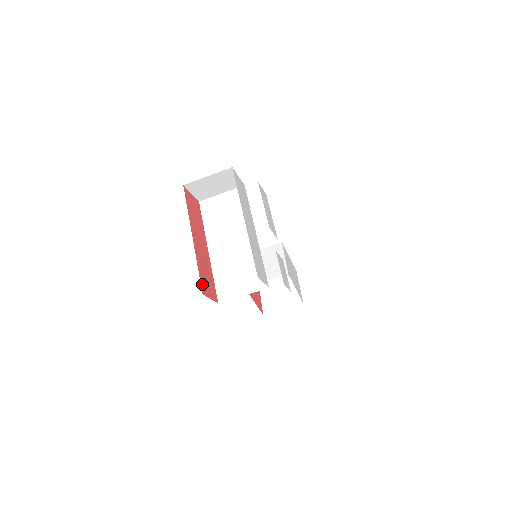
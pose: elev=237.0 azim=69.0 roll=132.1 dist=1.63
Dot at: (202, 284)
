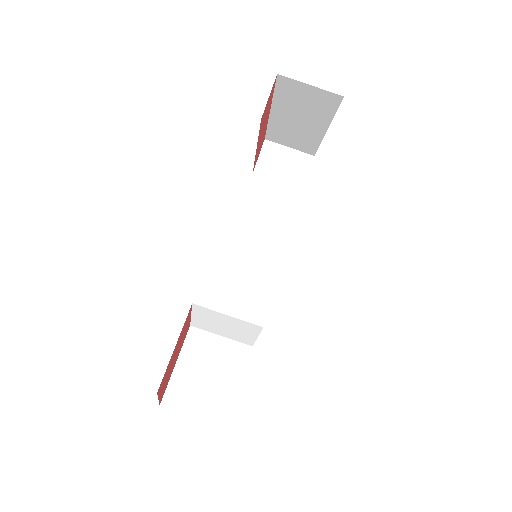
Dot at: (274, 86)
